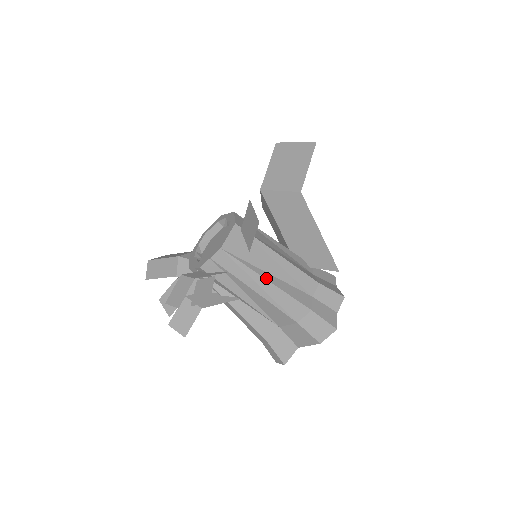
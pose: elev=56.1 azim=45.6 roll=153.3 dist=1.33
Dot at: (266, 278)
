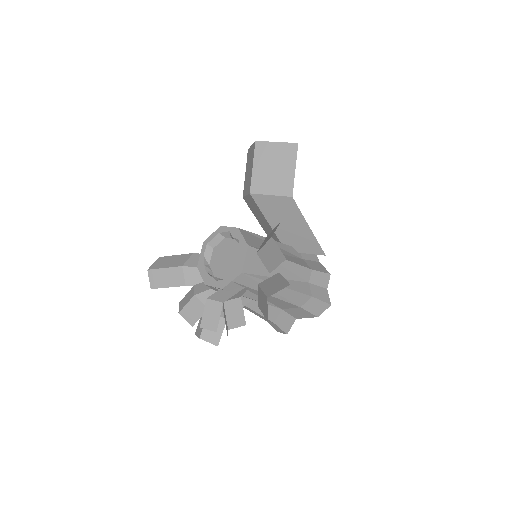
Dot at: occluded
